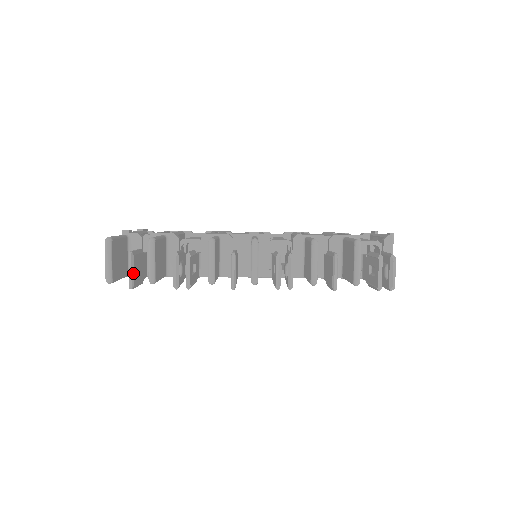
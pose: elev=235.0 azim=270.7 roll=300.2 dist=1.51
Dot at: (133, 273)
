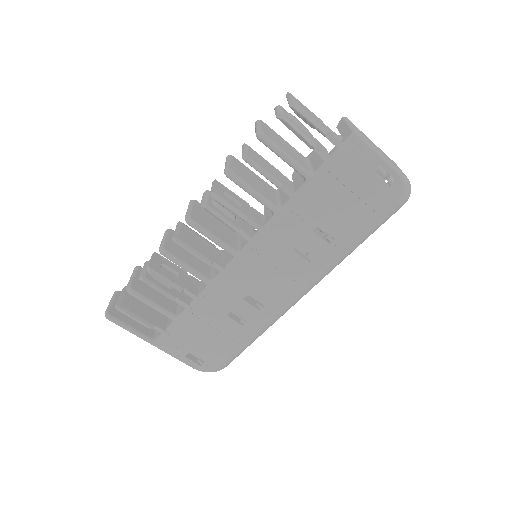
Dot at: (123, 298)
